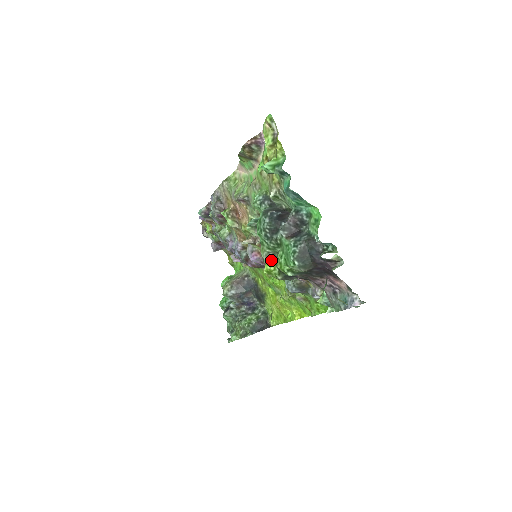
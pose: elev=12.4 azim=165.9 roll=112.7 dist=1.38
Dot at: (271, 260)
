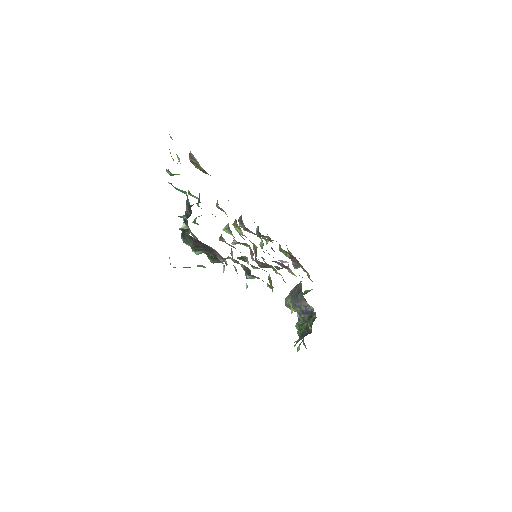
Dot at: occluded
